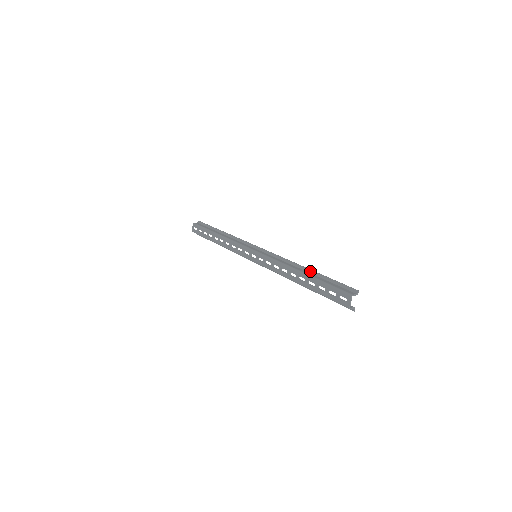
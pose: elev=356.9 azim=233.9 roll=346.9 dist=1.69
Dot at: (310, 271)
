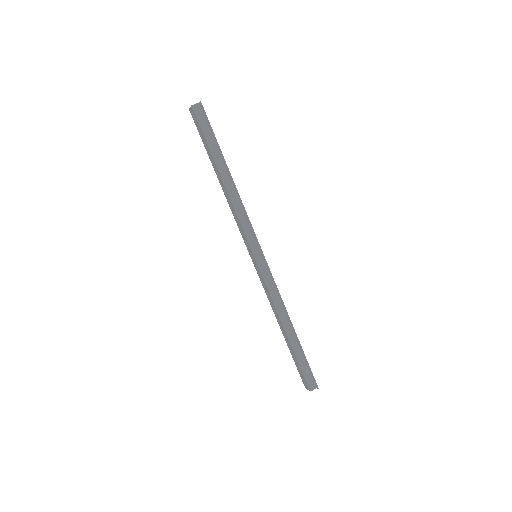
Dot at: (295, 335)
